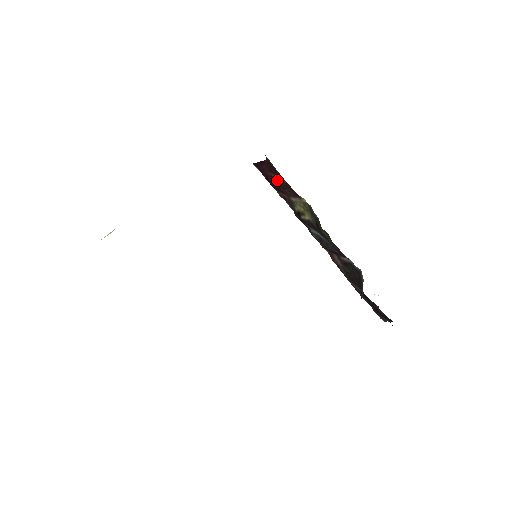
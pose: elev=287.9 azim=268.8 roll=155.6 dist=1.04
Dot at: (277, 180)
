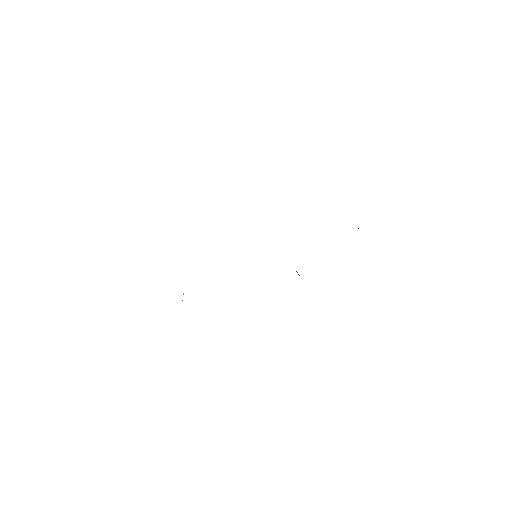
Dot at: occluded
